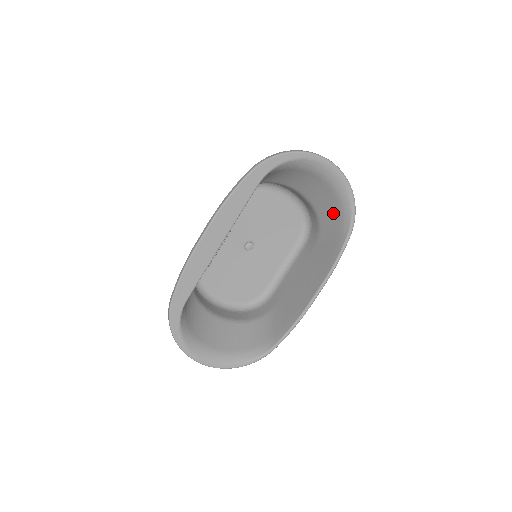
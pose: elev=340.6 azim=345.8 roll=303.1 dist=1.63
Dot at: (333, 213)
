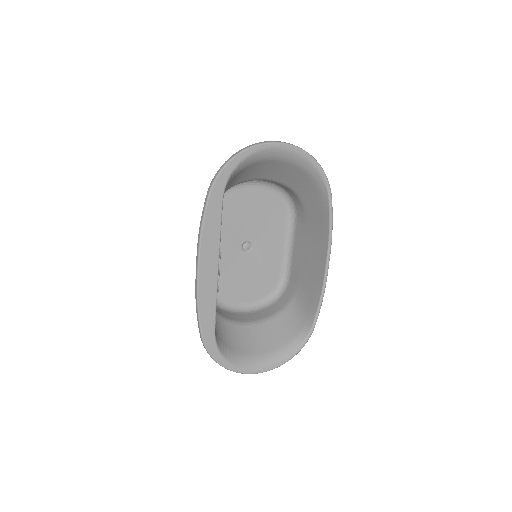
Dot at: (305, 183)
